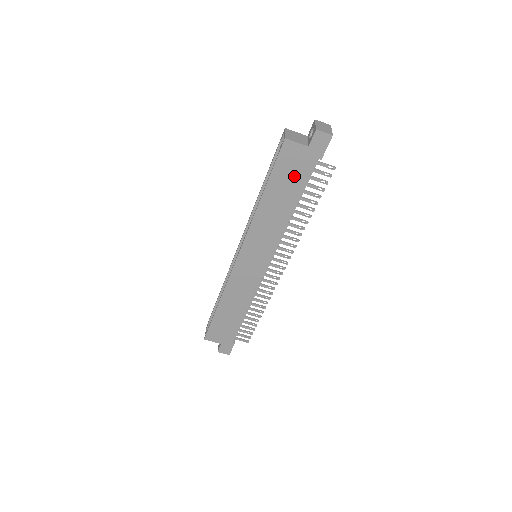
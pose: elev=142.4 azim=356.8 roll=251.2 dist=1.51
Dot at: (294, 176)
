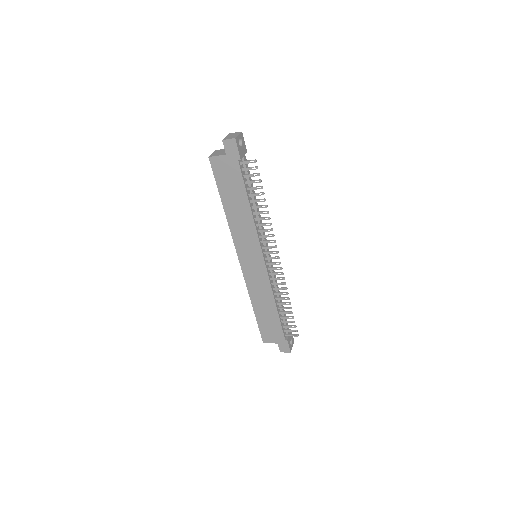
Dot at: (232, 181)
